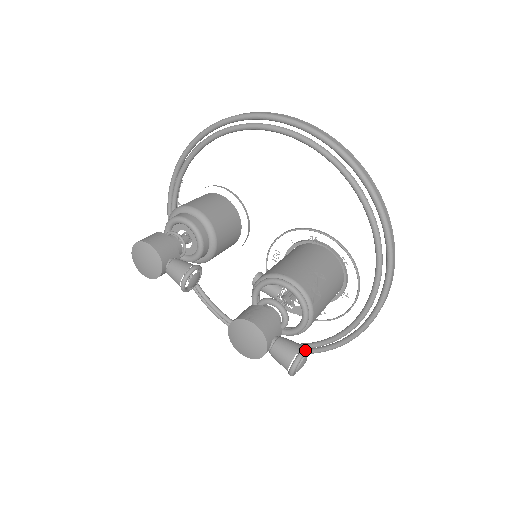
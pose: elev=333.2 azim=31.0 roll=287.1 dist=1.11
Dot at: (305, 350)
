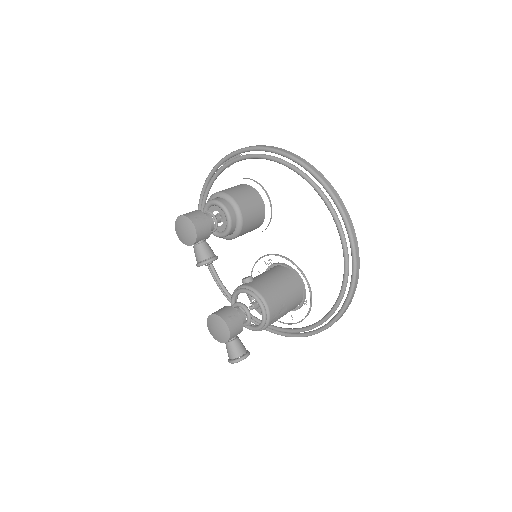
Dot at: (246, 357)
